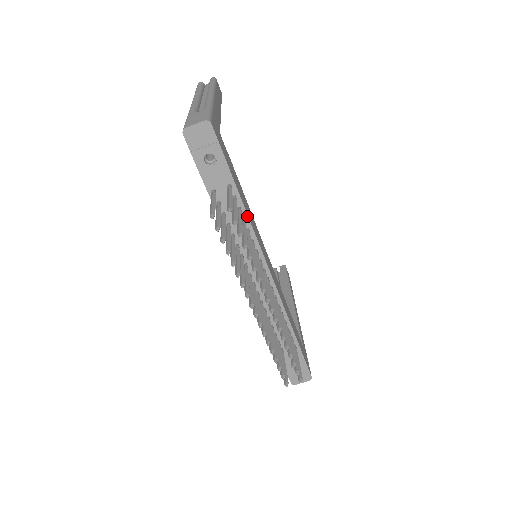
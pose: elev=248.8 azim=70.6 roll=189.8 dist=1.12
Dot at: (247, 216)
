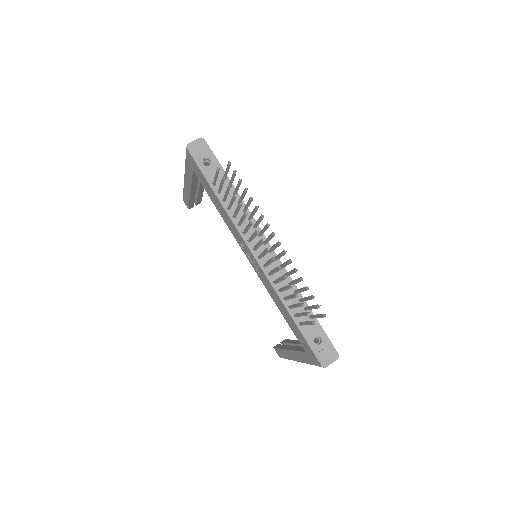
Dot at: (242, 200)
